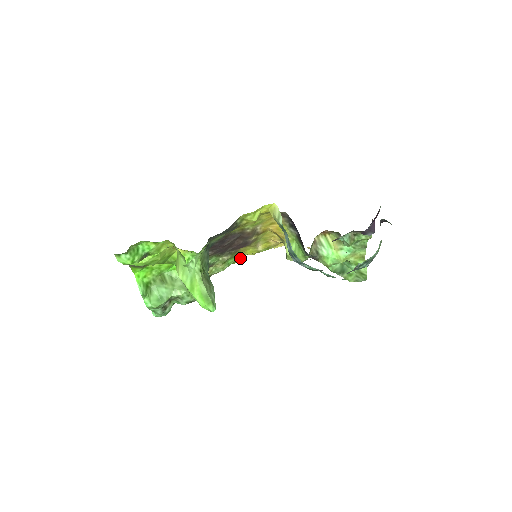
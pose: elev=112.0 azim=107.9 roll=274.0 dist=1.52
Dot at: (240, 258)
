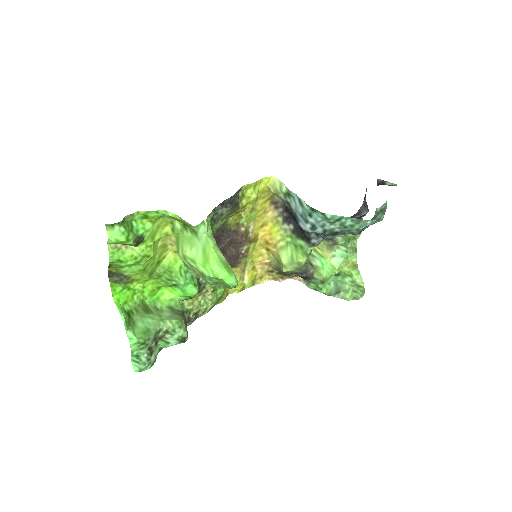
Dot at: (225, 296)
